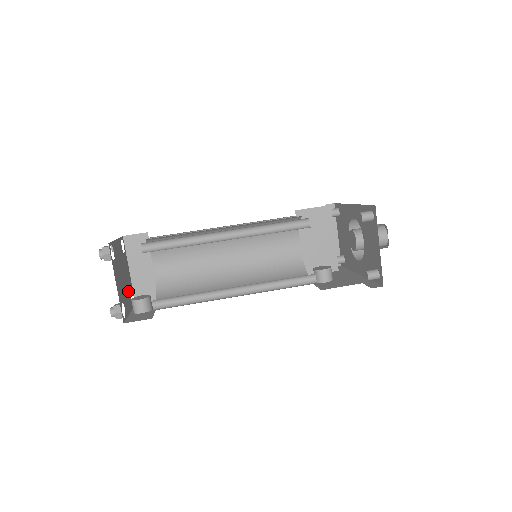
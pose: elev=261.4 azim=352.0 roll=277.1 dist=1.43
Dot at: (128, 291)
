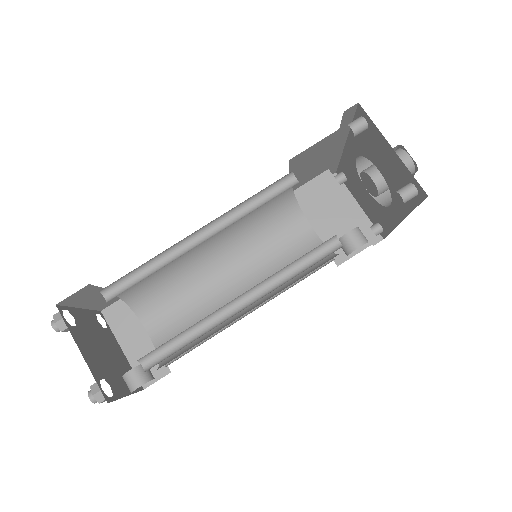
Dot at: (120, 371)
